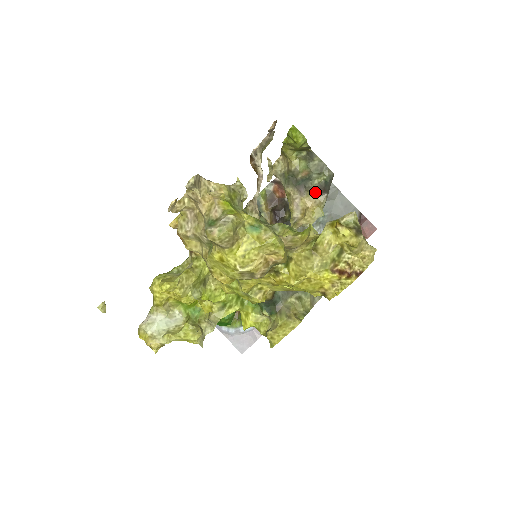
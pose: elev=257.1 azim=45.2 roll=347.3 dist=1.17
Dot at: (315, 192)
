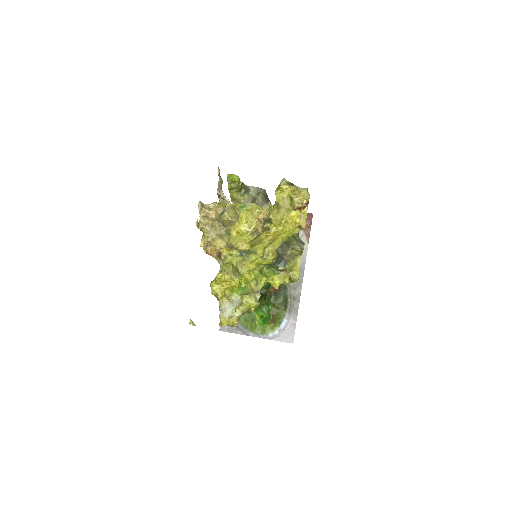
Dot at: (263, 205)
